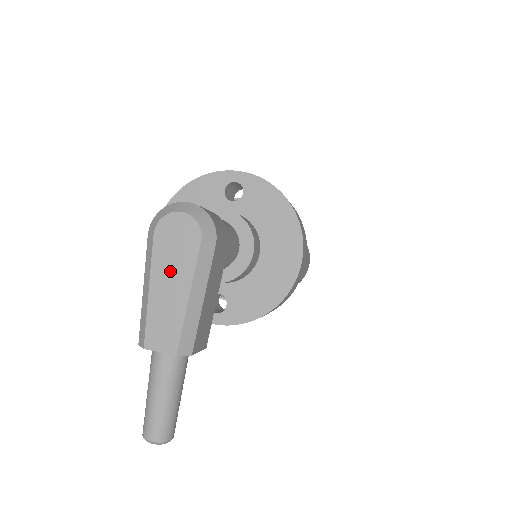
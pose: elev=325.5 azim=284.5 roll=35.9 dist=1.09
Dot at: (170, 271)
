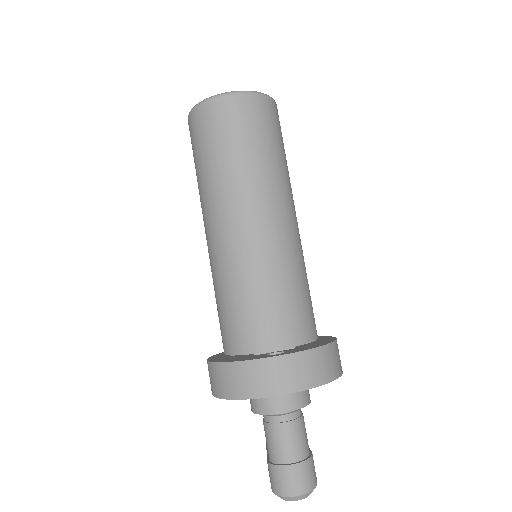
Dot at: occluded
